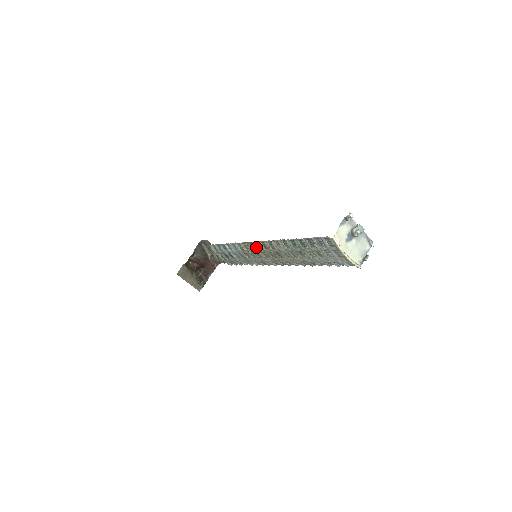
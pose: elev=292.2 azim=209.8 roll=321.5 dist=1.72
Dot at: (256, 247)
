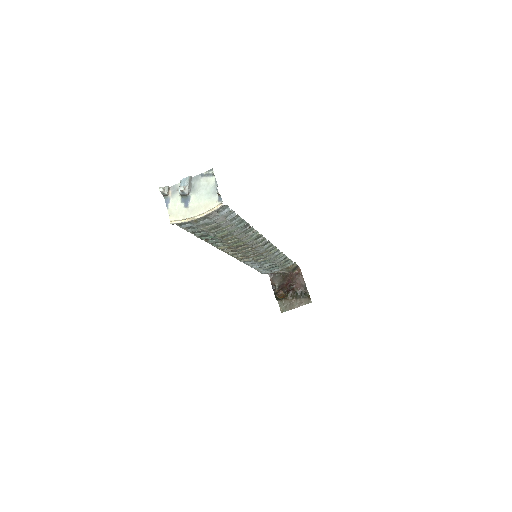
Dot at: (239, 256)
